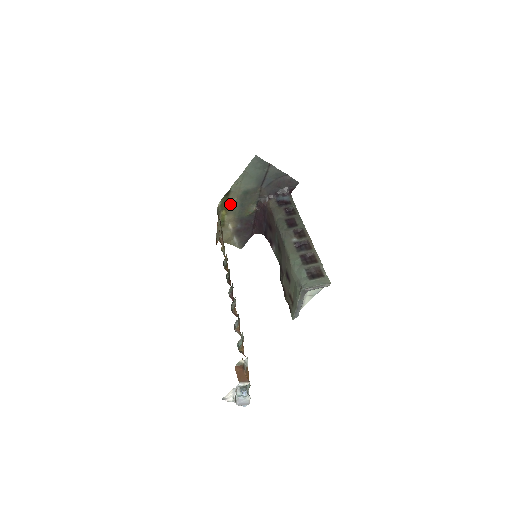
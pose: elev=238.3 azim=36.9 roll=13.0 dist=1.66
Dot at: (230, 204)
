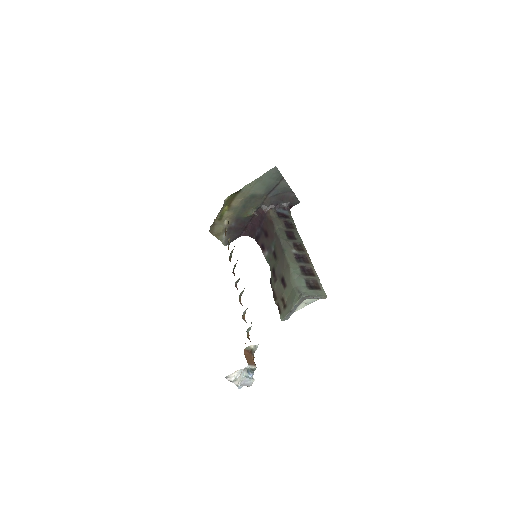
Dot at: (235, 202)
